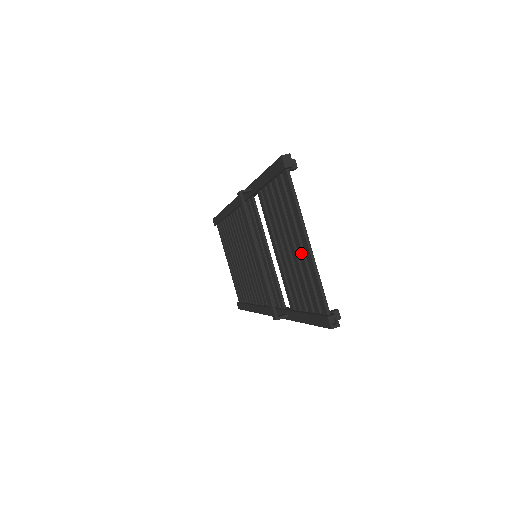
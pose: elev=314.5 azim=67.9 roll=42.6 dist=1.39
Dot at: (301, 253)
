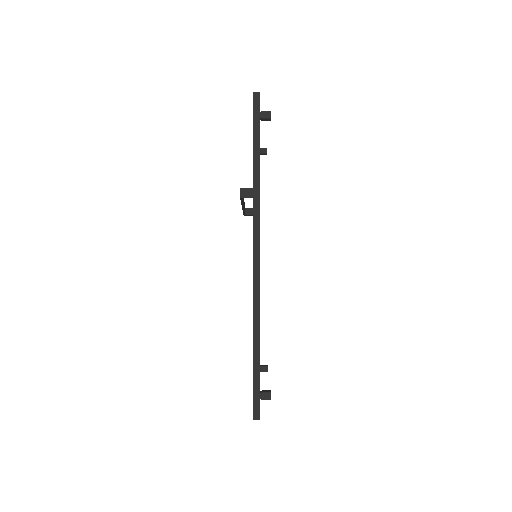
Dot at: occluded
